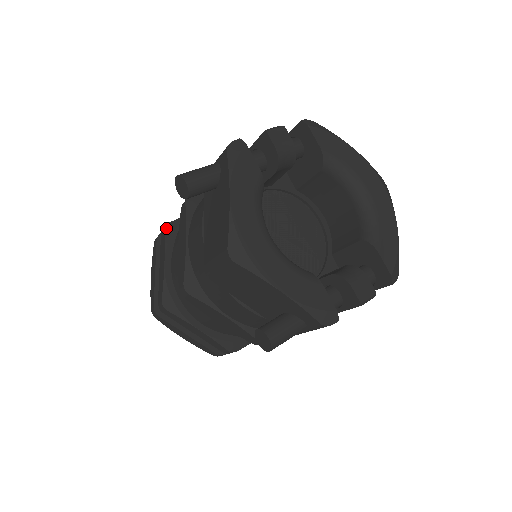
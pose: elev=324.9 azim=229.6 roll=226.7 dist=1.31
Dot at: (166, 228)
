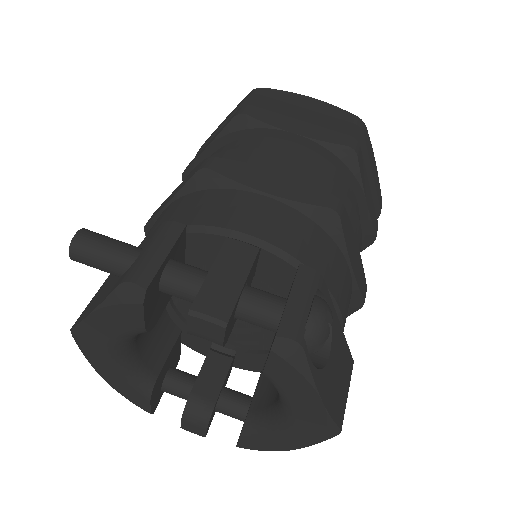
Dot at: (236, 117)
